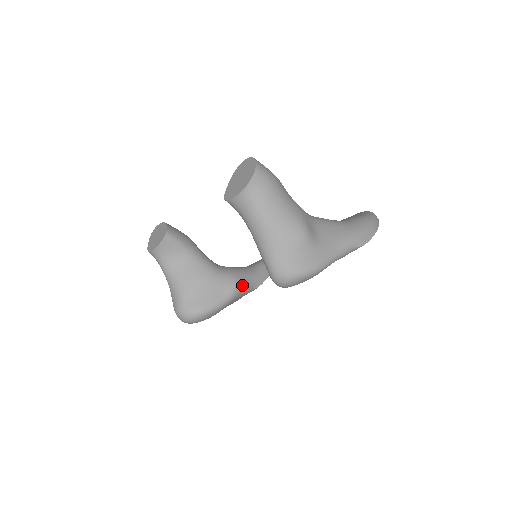
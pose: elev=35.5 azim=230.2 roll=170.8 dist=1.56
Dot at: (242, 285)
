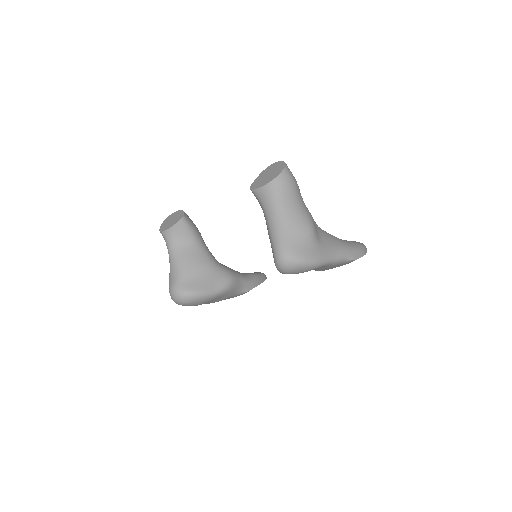
Dot at: (235, 283)
